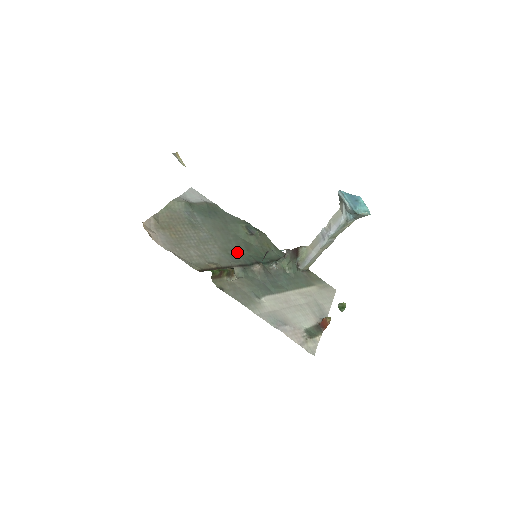
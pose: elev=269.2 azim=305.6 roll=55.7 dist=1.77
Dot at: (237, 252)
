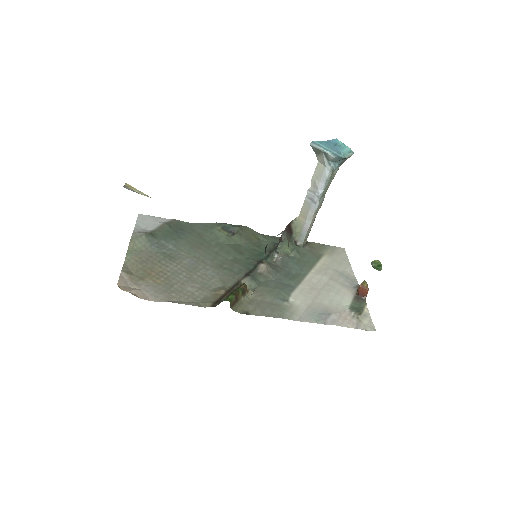
Dot at: (232, 262)
